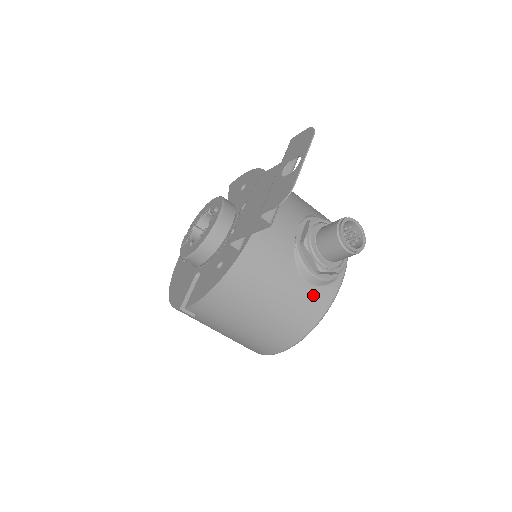
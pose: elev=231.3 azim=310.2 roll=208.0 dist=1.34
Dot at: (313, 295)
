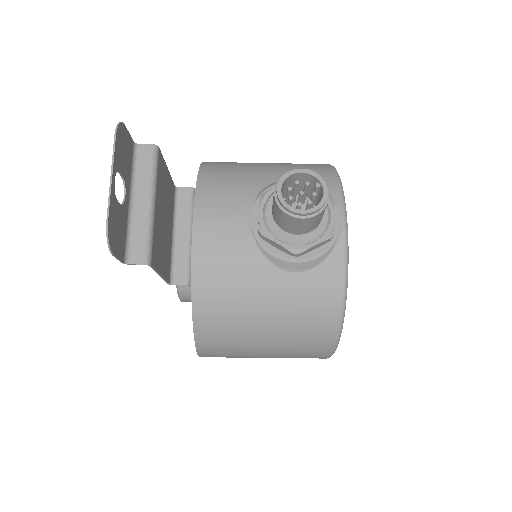
Dot at: (312, 282)
